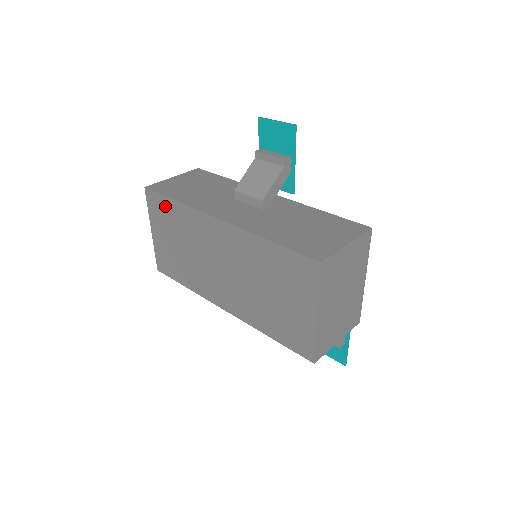
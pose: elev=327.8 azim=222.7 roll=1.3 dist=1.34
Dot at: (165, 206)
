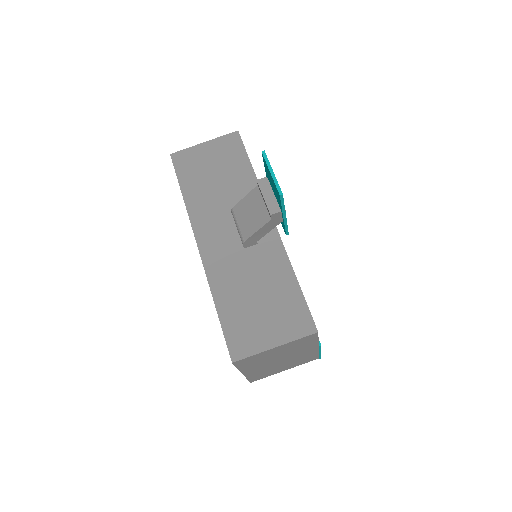
Dot at: occluded
